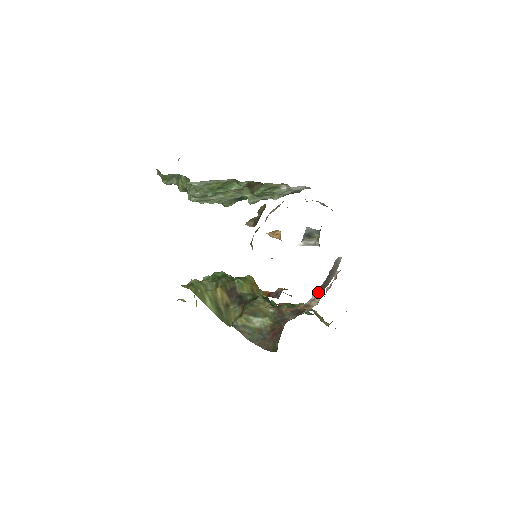
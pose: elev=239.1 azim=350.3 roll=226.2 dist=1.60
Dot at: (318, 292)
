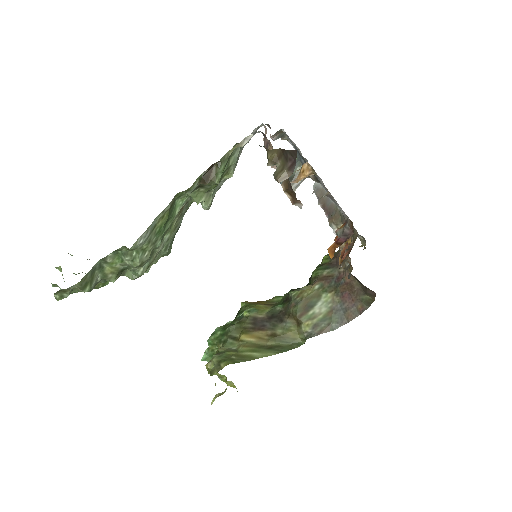
Dot at: (335, 225)
